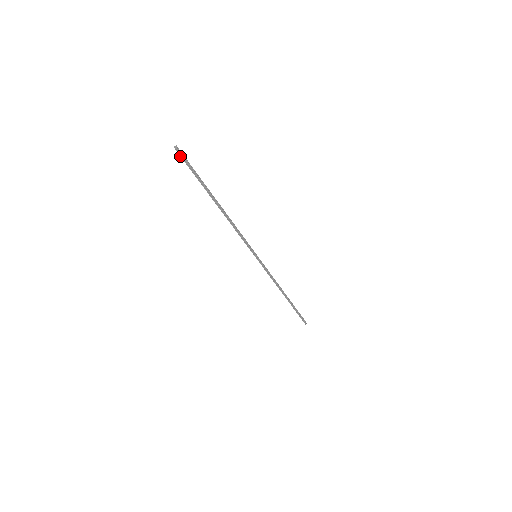
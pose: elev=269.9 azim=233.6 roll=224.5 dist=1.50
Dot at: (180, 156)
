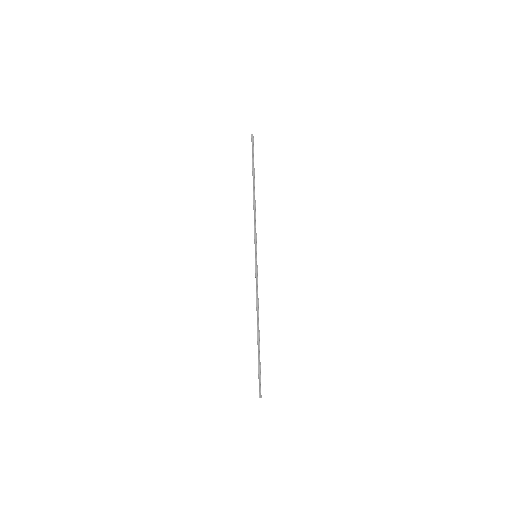
Dot at: (251, 141)
